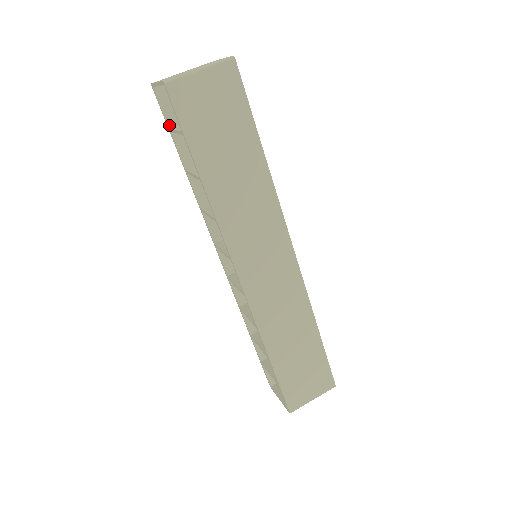
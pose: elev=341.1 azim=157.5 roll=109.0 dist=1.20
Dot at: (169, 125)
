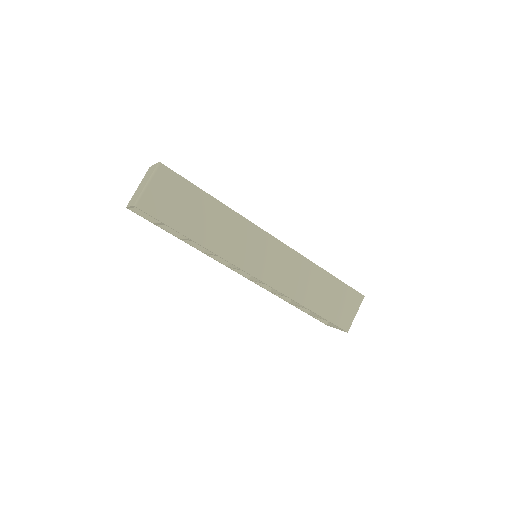
Dot at: (152, 222)
